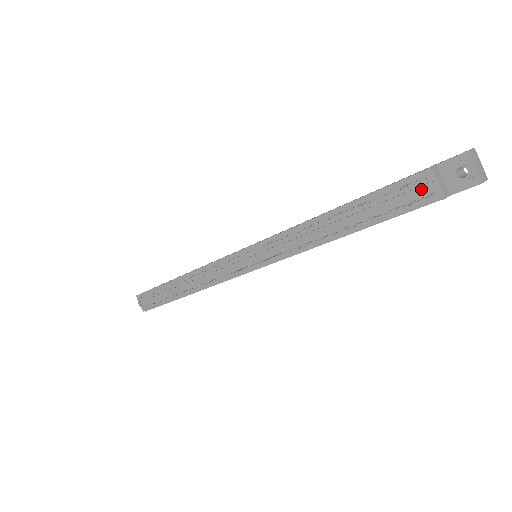
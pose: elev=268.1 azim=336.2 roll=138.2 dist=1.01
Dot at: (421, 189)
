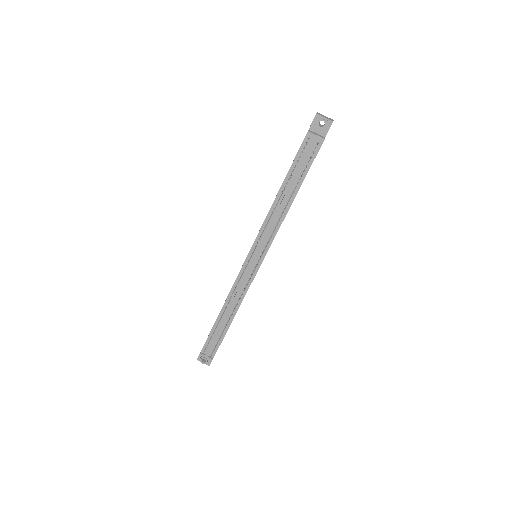
Dot at: (312, 144)
